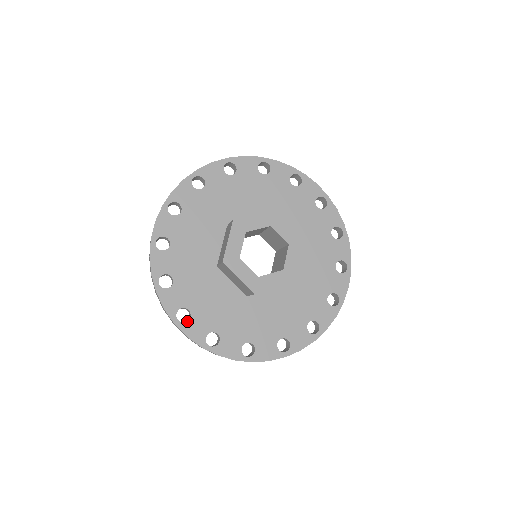
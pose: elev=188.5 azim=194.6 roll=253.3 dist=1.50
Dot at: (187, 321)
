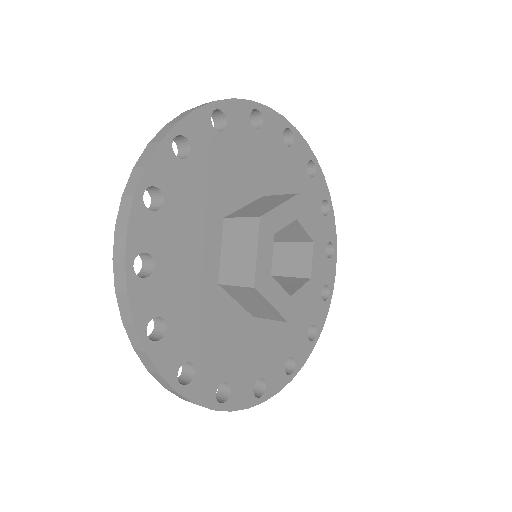
Dot at: (192, 380)
